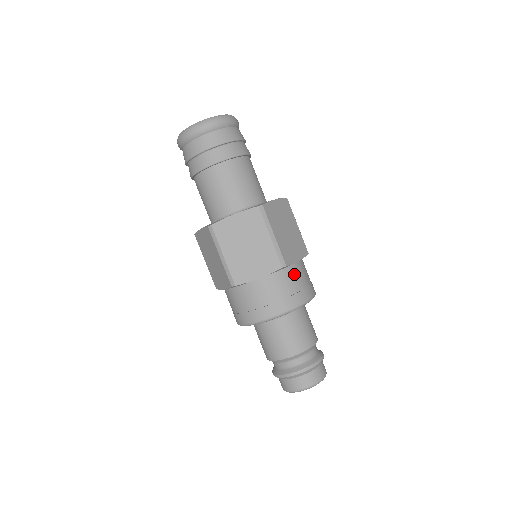
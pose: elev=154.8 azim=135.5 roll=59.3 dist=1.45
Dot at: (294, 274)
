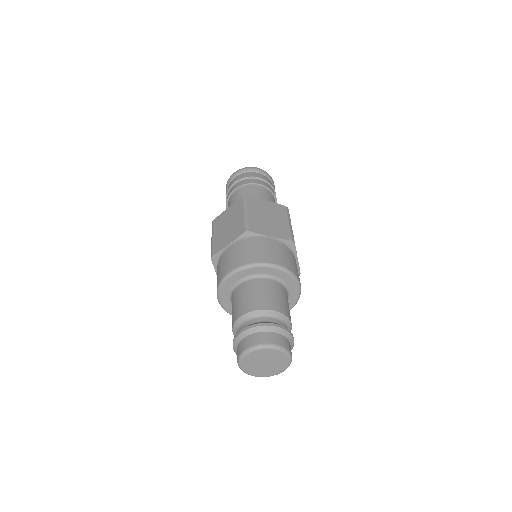
Dot at: (261, 243)
